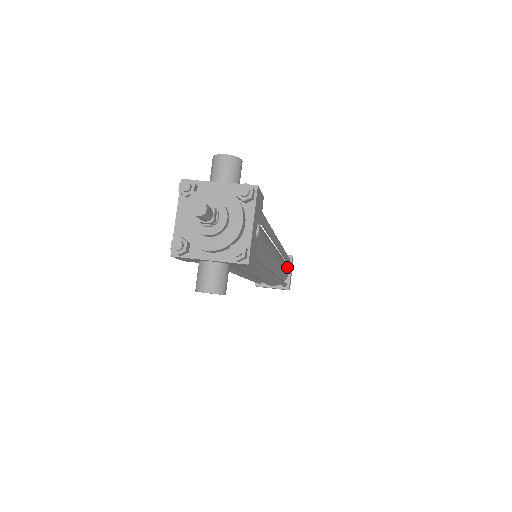
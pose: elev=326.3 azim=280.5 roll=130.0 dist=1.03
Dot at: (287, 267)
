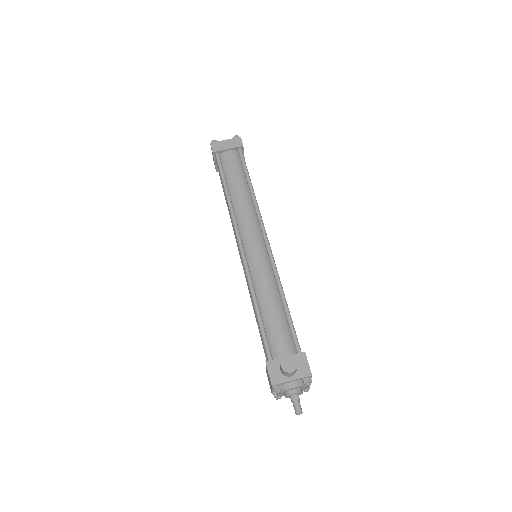
Dot at: occluded
